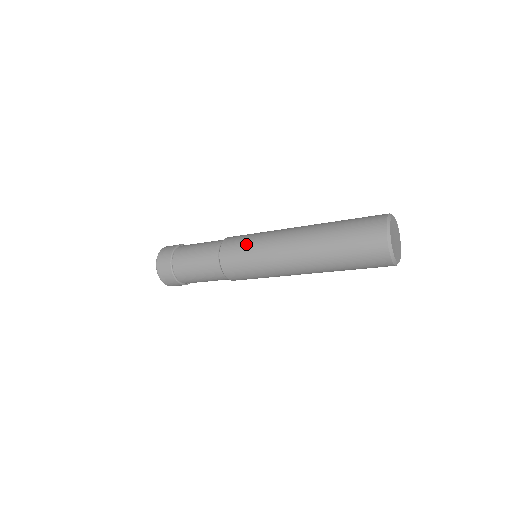
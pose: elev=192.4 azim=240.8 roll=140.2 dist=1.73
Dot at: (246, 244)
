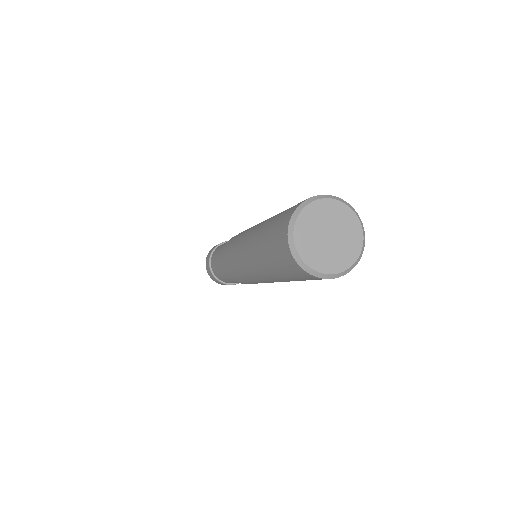
Dot at: (231, 265)
